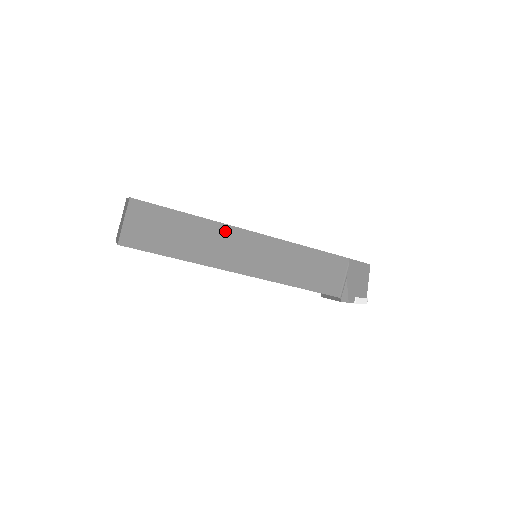
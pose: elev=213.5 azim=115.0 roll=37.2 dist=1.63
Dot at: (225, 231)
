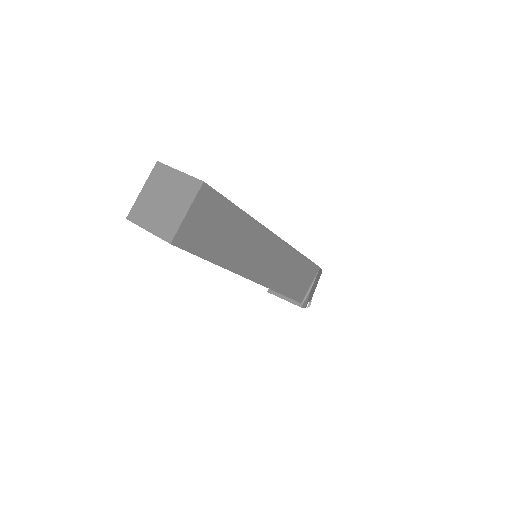
Dot at: (262, 235)
